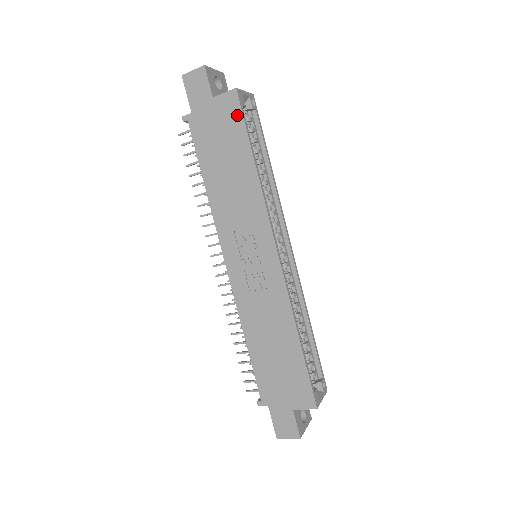
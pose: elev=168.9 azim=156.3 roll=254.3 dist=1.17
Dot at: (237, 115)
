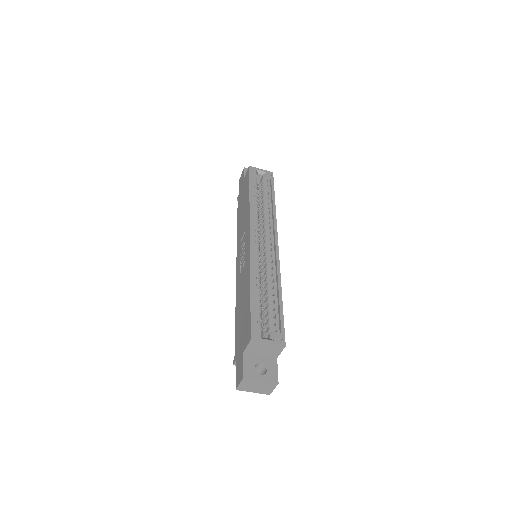
Dot at: (248, 178)
